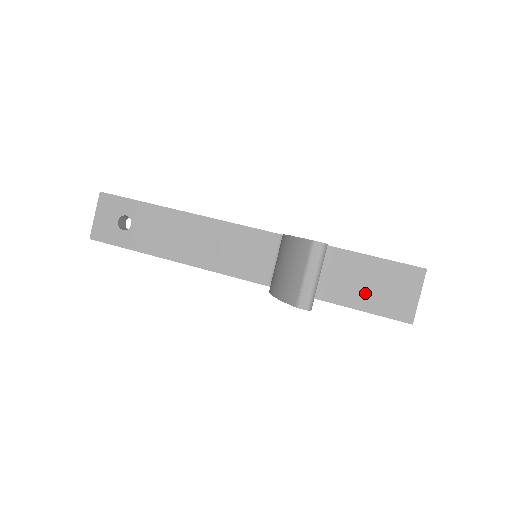
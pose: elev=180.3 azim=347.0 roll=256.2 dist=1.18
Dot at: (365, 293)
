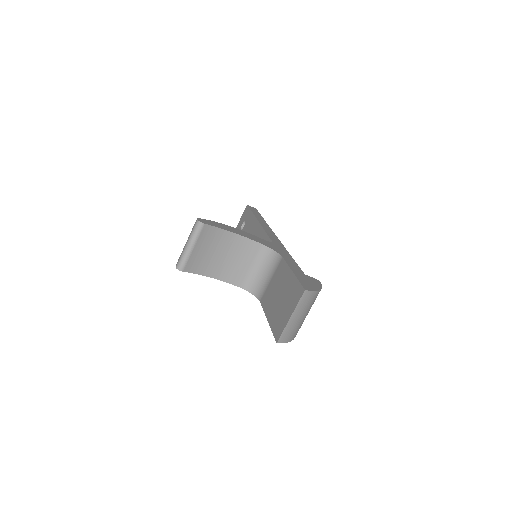
Dot at: (274, 303)
